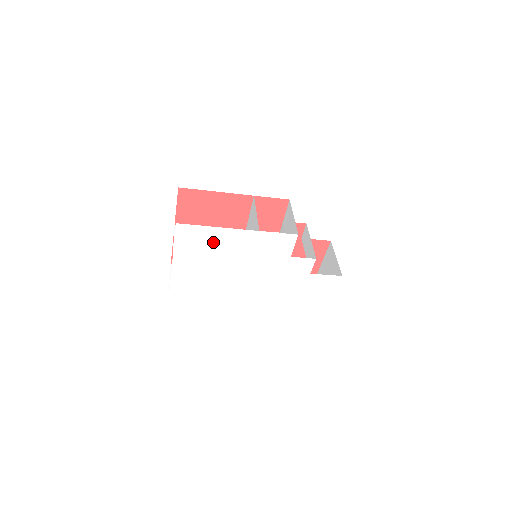
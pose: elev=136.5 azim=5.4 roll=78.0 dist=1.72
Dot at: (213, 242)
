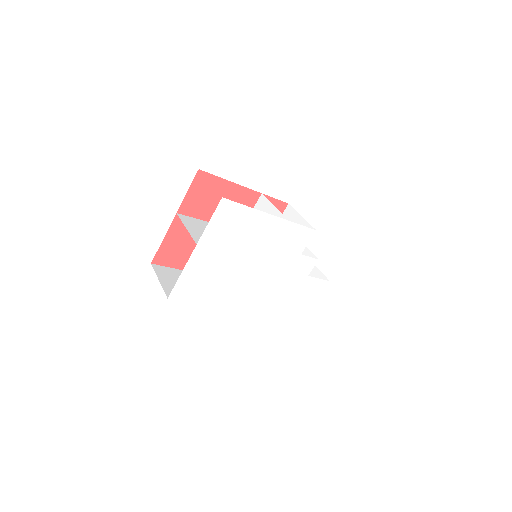
Dot at: (245, 227)
